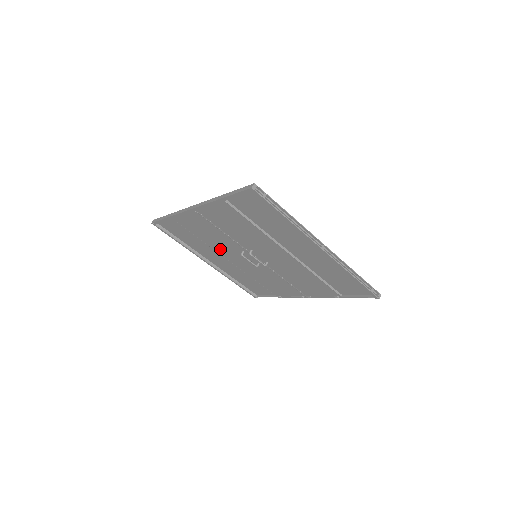
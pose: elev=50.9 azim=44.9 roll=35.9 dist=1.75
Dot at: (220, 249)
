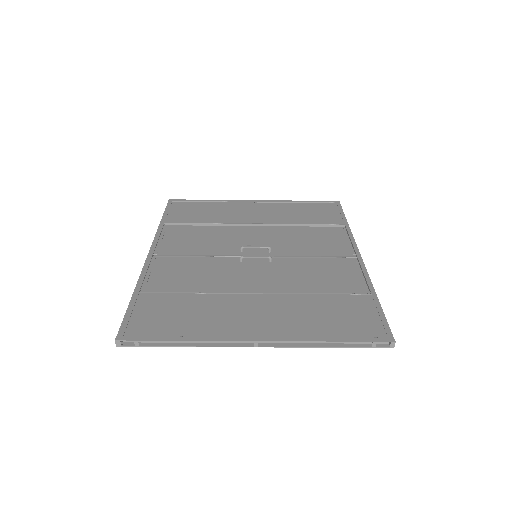
Dot at: (231, 232)
